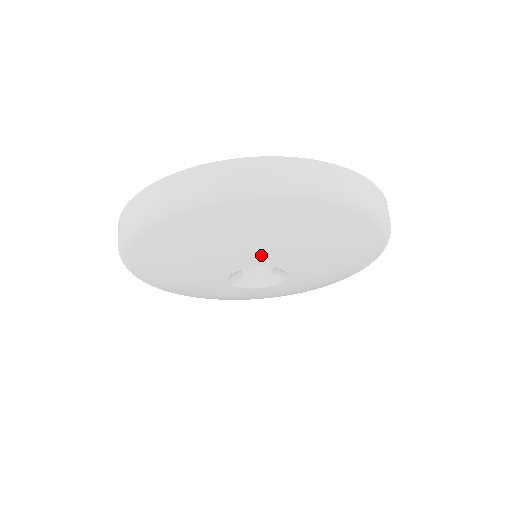
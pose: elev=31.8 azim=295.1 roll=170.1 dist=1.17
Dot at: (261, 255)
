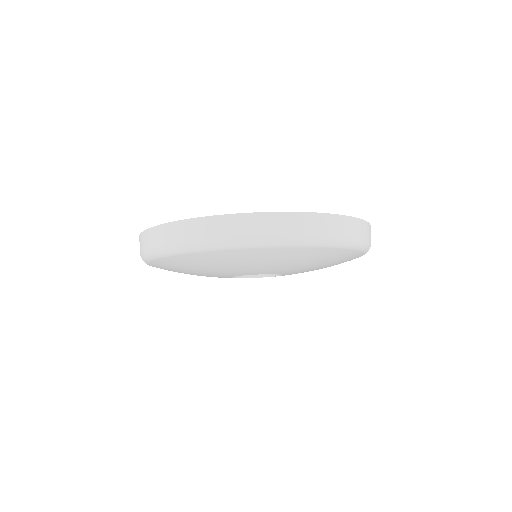
Dot at: (287, 270)
